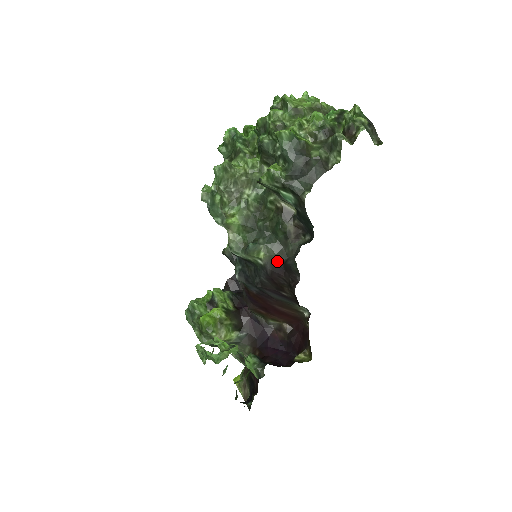
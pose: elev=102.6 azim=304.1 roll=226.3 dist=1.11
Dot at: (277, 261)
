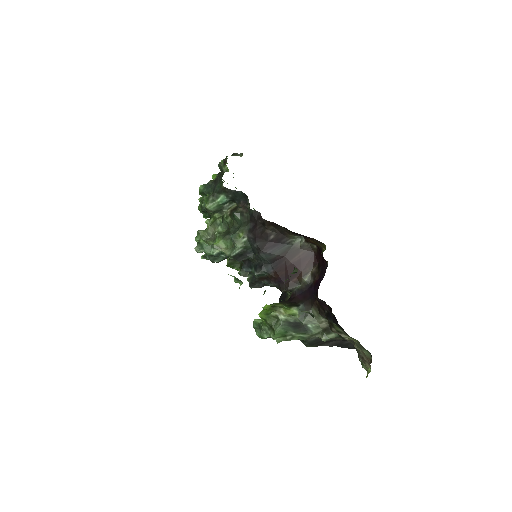
Dot at: (249, 227)
